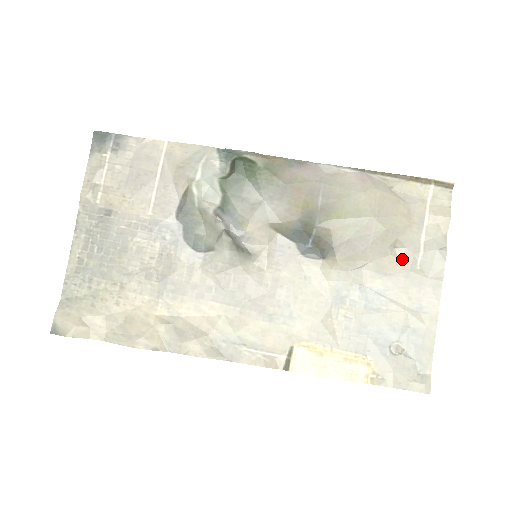
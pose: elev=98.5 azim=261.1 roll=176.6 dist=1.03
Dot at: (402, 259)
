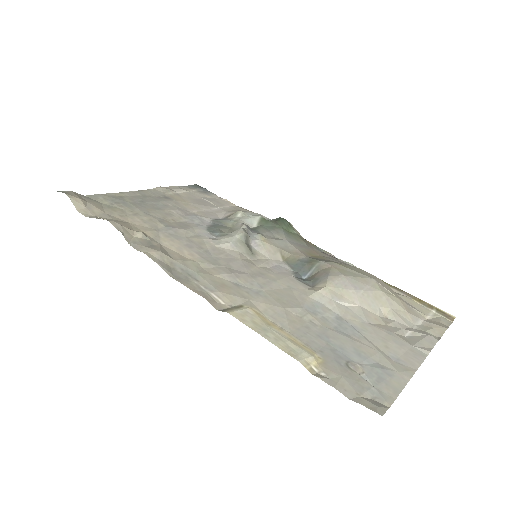
Dot at: (389, 325)
